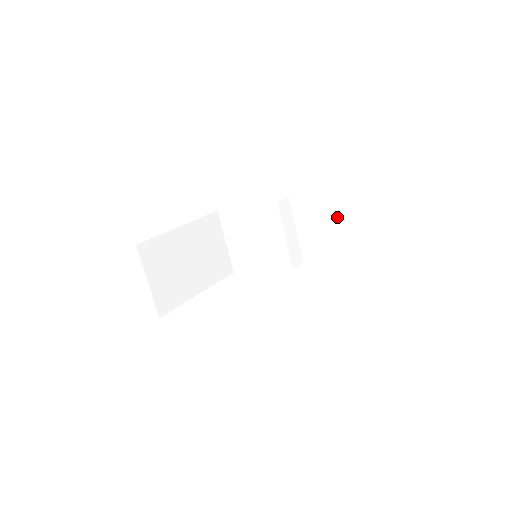
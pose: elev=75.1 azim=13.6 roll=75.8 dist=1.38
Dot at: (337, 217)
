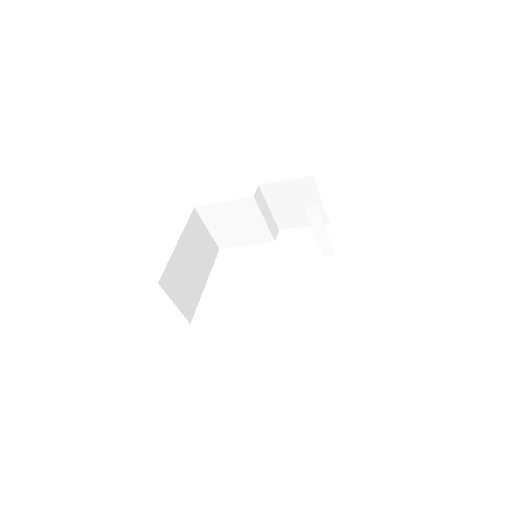
Dot at: (319, 216)
